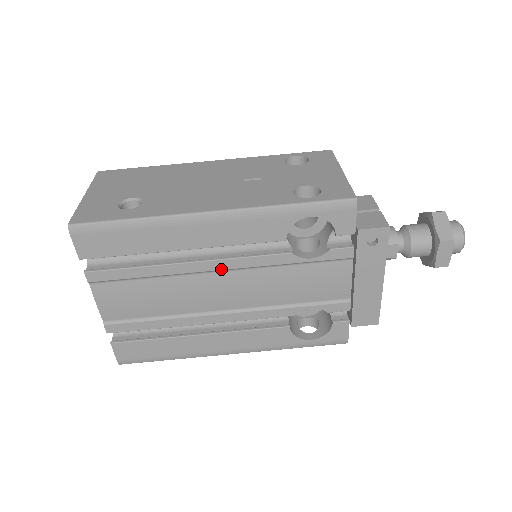
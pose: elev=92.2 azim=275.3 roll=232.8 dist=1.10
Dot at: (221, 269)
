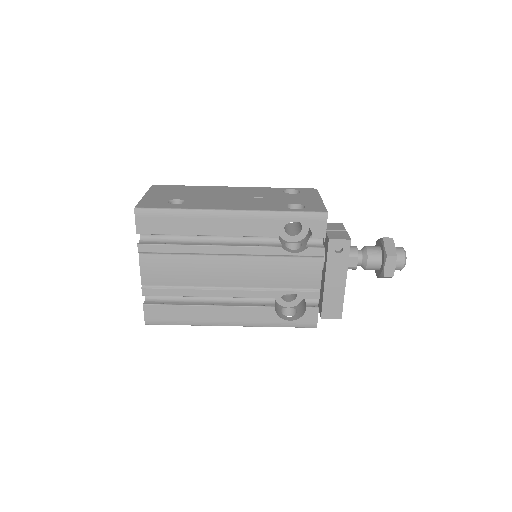
Dot at: (231, 253)
